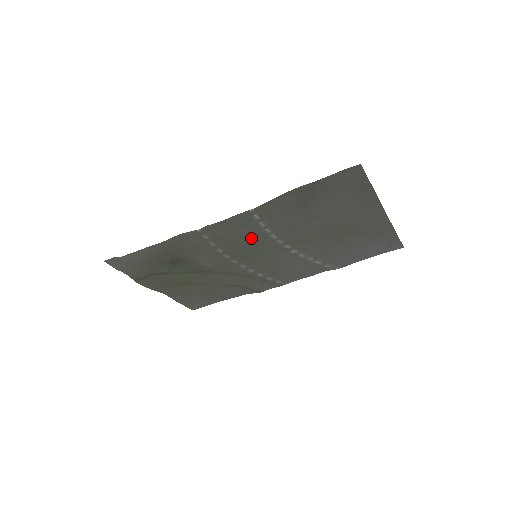
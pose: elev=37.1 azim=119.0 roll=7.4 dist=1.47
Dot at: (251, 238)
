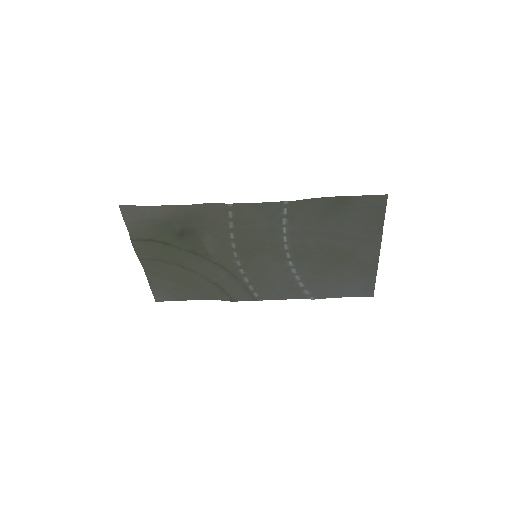
Dot at: (265, 234)
